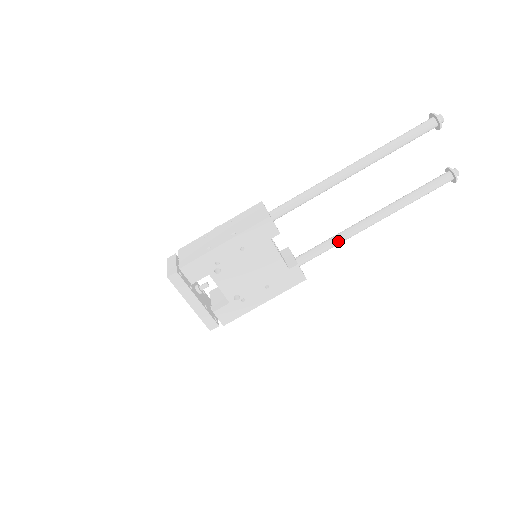
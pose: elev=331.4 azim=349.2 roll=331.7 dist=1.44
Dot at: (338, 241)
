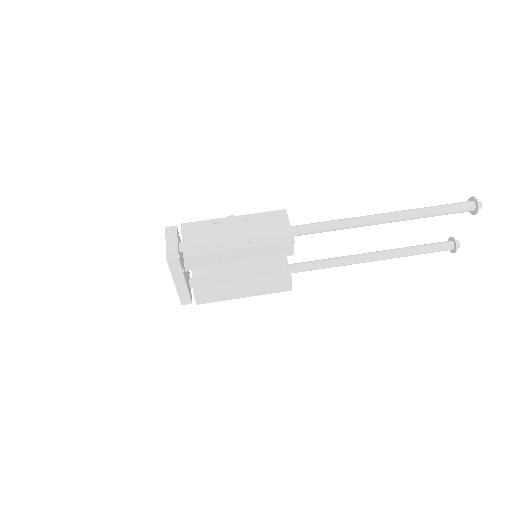
Dot at: (333, 266)
